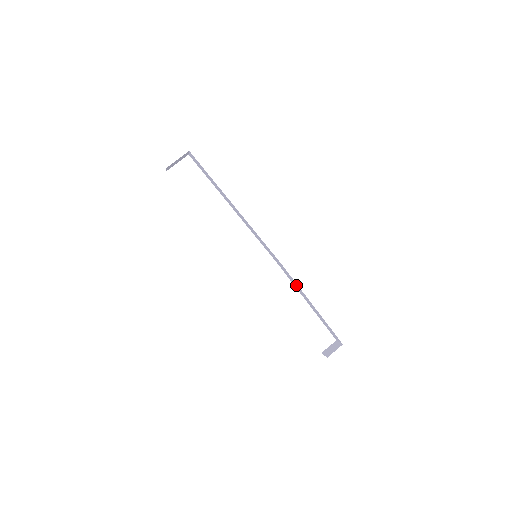
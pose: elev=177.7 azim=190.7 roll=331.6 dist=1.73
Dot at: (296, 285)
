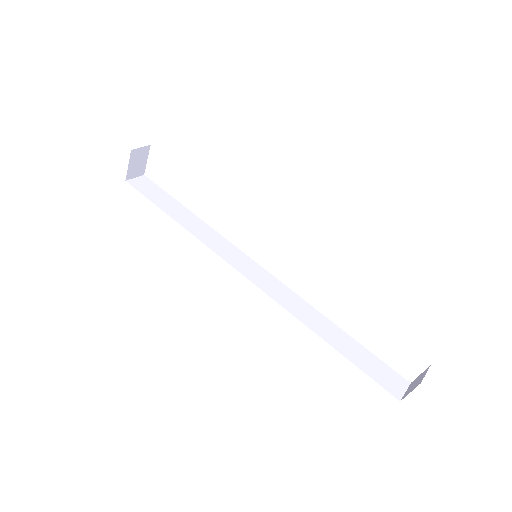
Dot at: occluded
